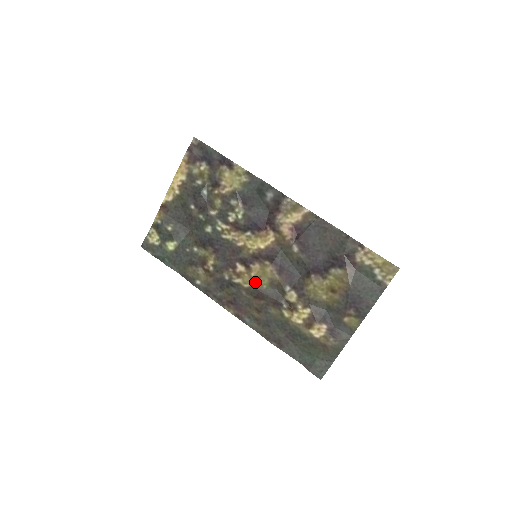
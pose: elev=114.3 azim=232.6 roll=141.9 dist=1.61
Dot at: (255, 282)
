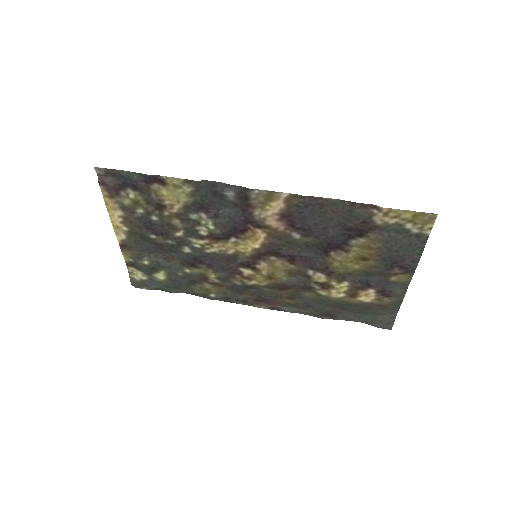
Dot at: (271, 279)
